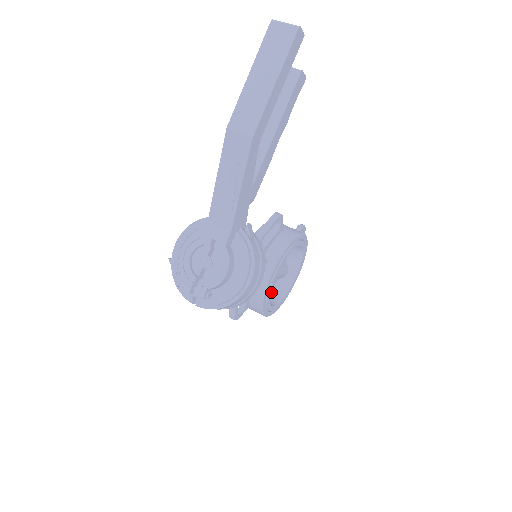
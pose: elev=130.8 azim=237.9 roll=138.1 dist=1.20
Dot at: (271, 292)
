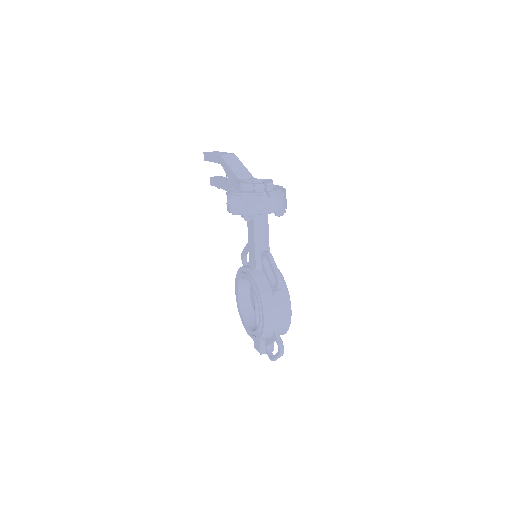
Dot at: occluded
